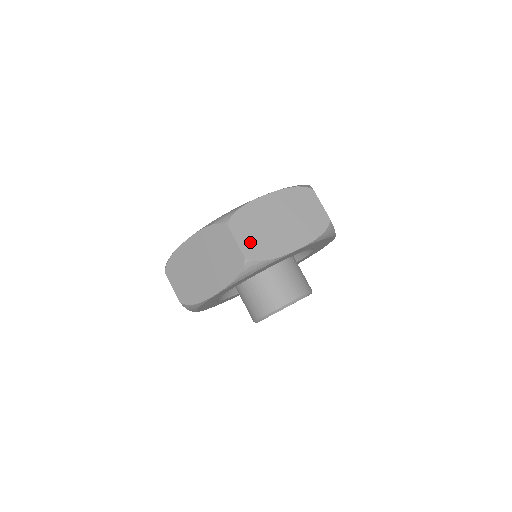
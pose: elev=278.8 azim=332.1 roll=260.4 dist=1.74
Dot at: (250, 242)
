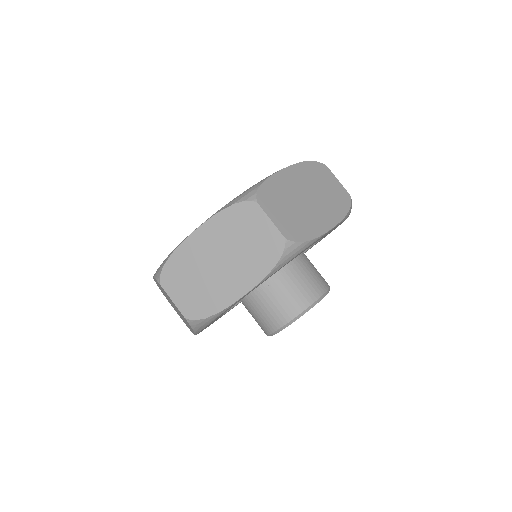
Dot at: (187, 298)
